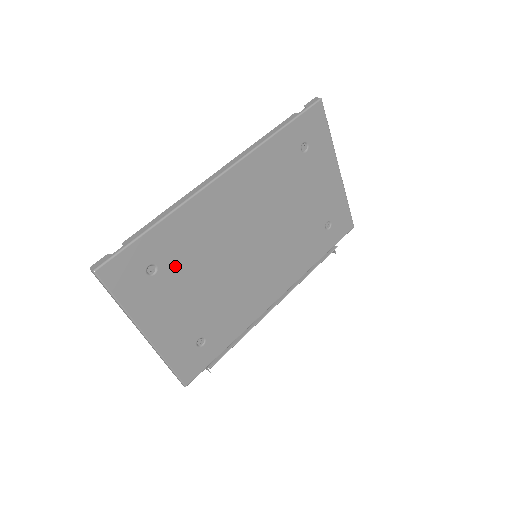
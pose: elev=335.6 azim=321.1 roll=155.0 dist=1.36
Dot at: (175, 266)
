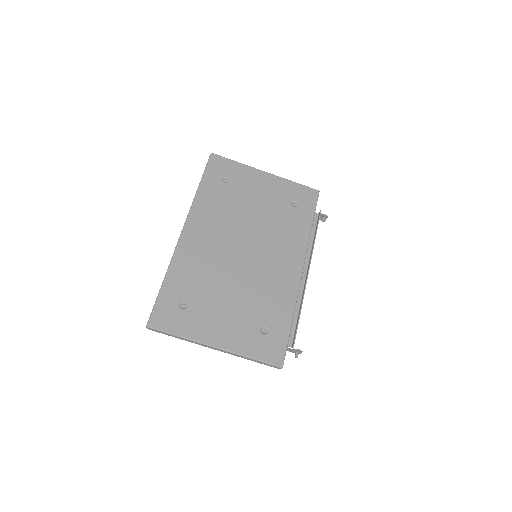
Dot at: (198, 294)
